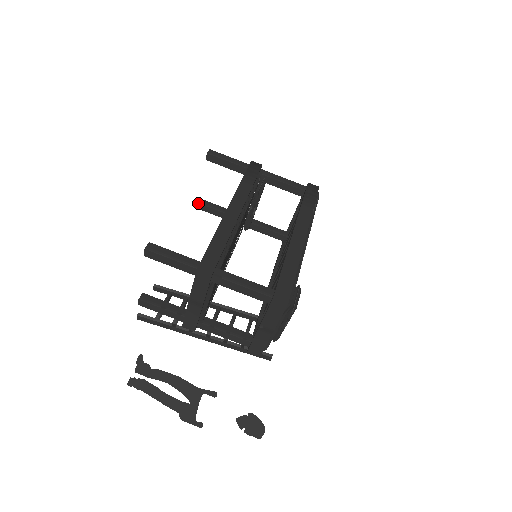
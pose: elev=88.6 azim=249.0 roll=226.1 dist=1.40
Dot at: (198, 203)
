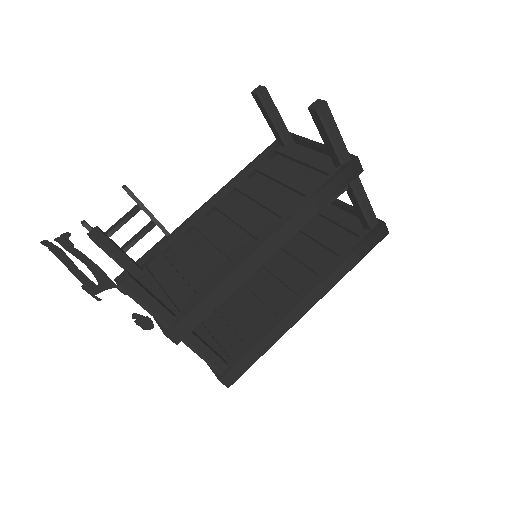
Dot at: (258, 97)
